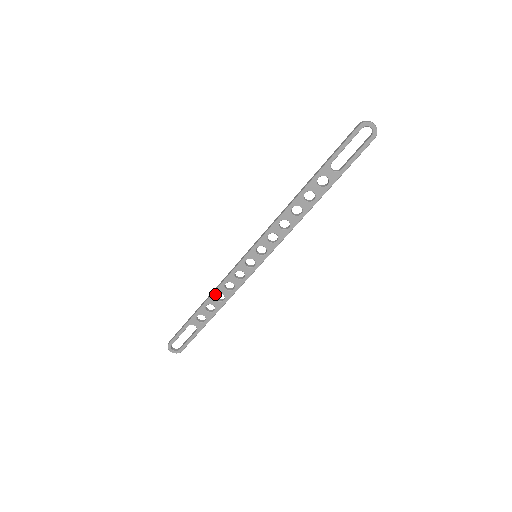
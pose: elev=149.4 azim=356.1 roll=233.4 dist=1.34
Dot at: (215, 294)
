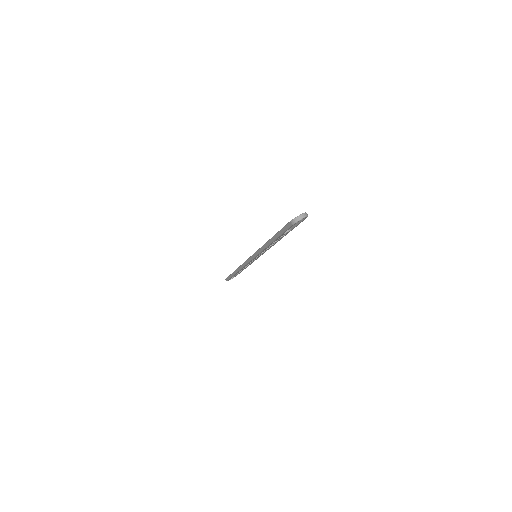
Dot at: (241, 269)
